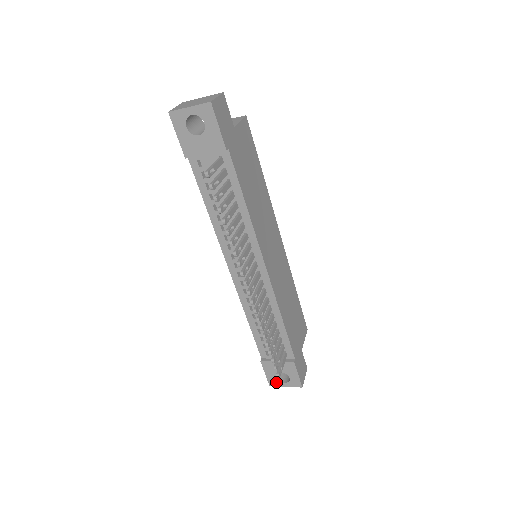
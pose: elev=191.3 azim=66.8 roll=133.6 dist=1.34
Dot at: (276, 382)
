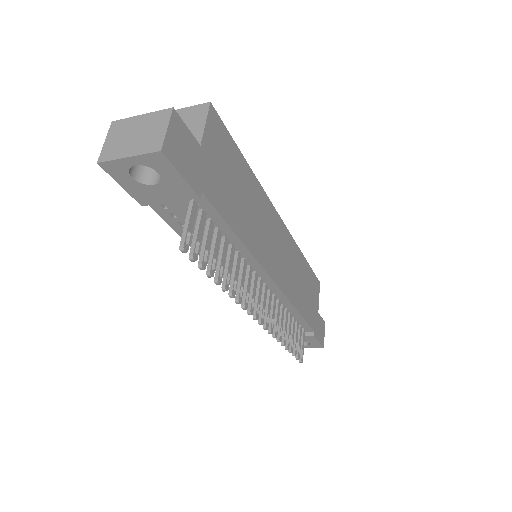
Dot at: occluded
